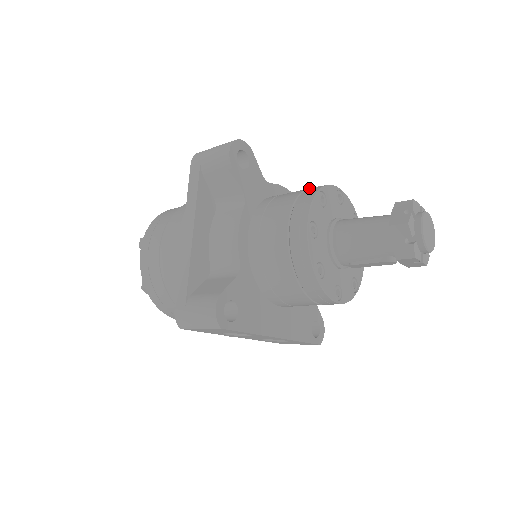
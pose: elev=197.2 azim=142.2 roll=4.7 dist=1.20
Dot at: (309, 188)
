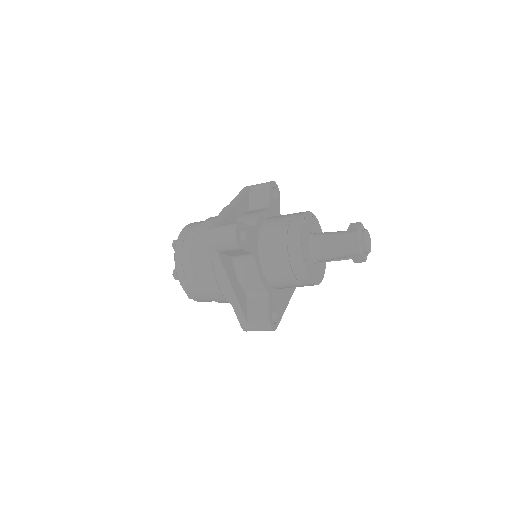
Dot at: (288, 230)
